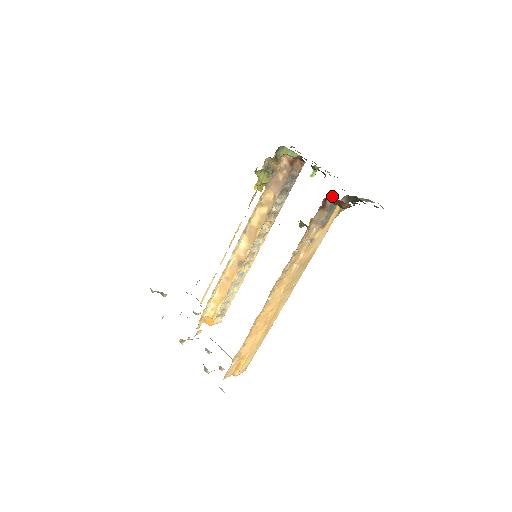
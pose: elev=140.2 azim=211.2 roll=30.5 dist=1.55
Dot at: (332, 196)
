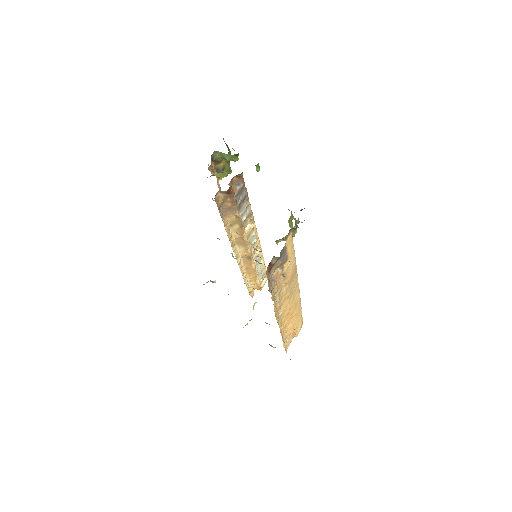
Dot at: (273, 256)
